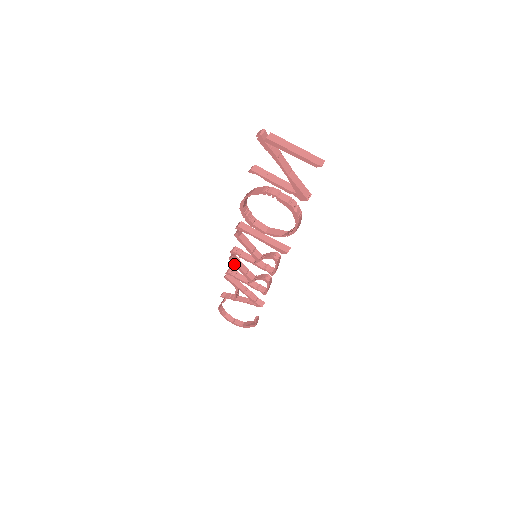
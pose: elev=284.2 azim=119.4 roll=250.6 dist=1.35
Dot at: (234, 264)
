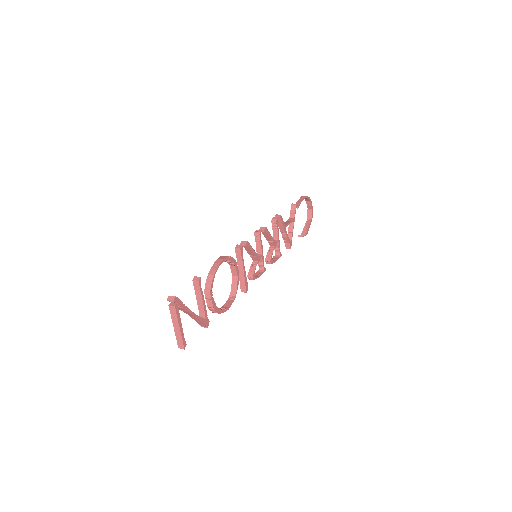
Dot at: occluded
